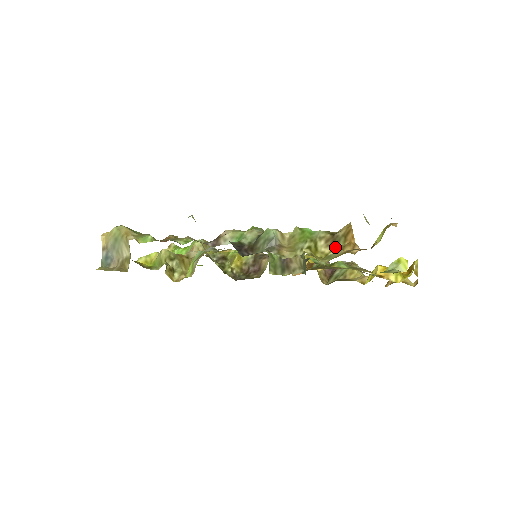
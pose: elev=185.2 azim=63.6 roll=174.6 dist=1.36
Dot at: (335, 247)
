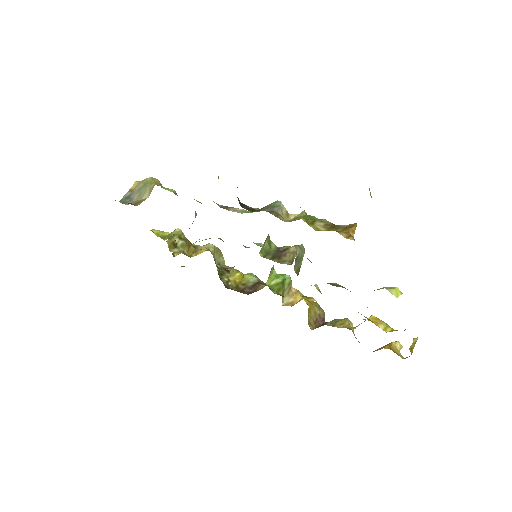
Dot at: (332, 230)
